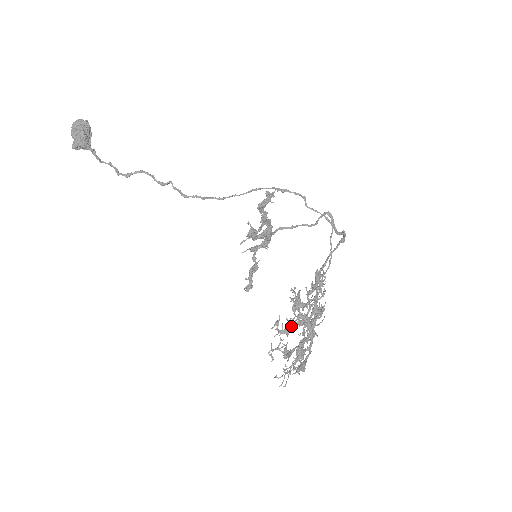
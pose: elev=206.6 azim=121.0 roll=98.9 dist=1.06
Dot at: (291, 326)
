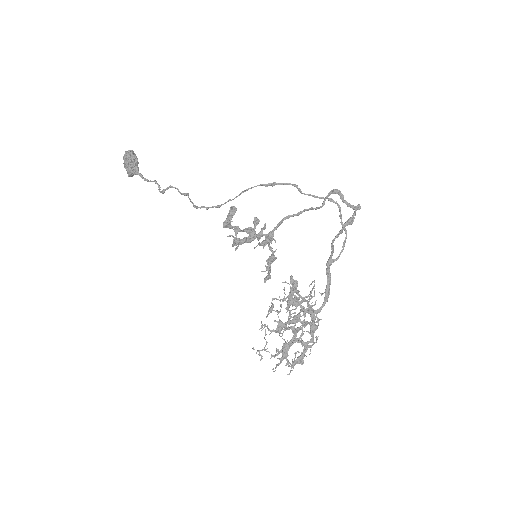
Dot at: occluded
